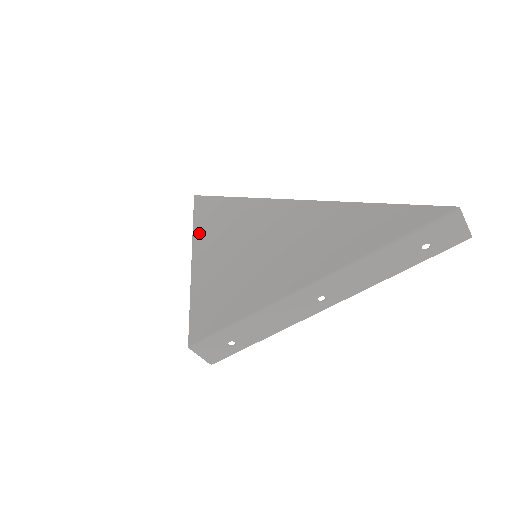
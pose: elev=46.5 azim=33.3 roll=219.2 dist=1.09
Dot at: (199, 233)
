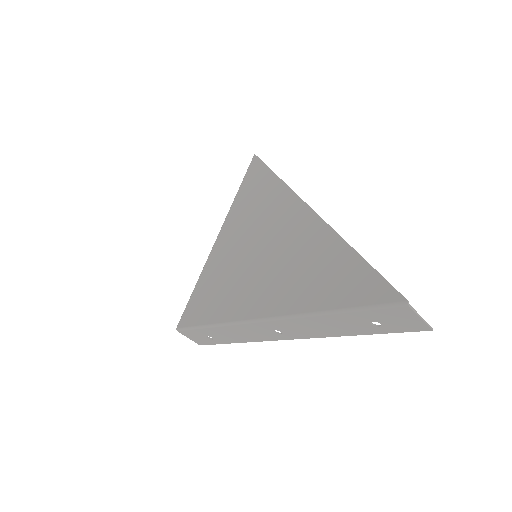
Dot at: (235, 205)
